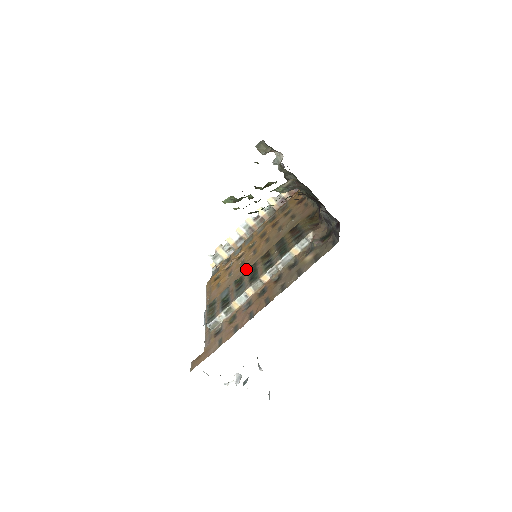
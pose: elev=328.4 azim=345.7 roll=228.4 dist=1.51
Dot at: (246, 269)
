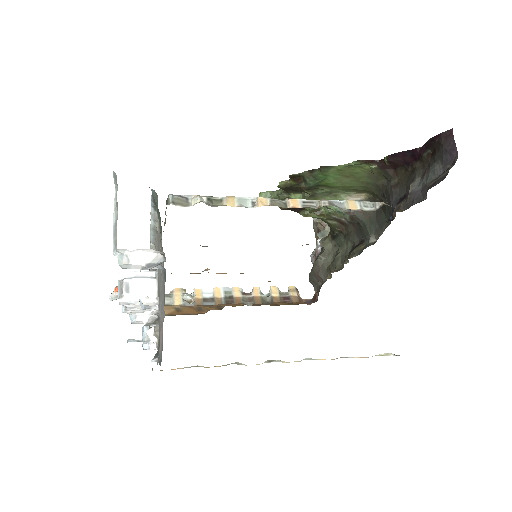
Dot at: occluded
